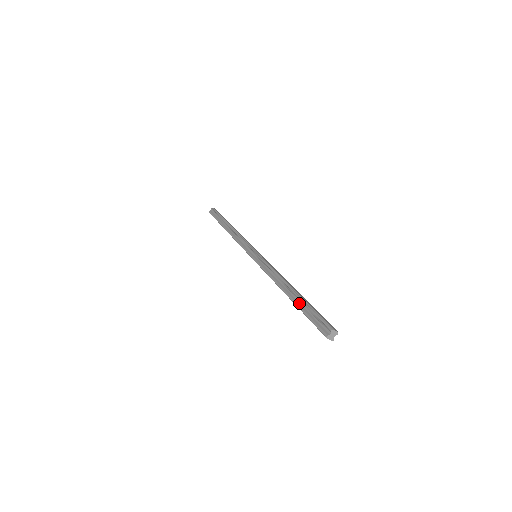
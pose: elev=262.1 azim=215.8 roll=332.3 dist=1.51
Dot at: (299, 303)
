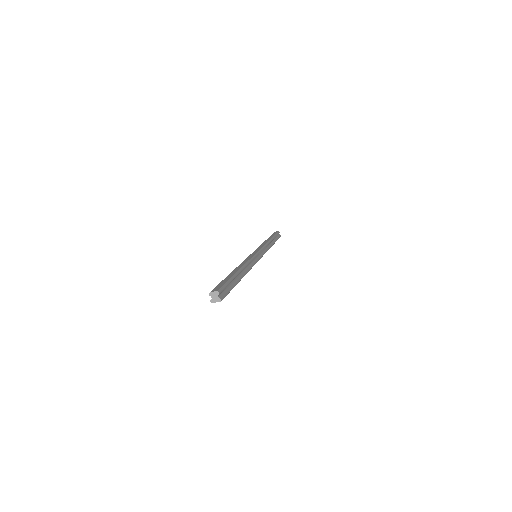
Dot at: occluded
